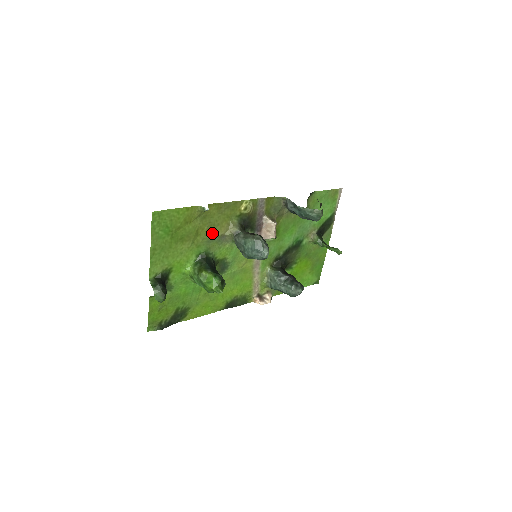
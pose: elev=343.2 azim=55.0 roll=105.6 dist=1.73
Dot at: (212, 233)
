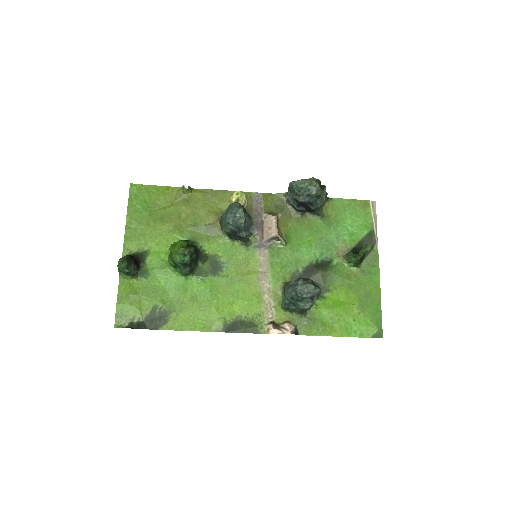
Dot at: (198, 221)
